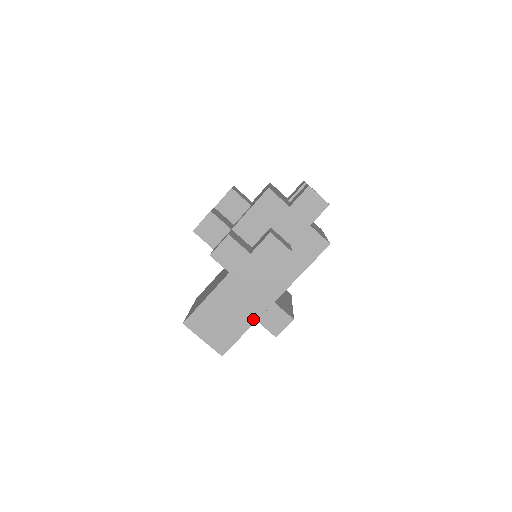
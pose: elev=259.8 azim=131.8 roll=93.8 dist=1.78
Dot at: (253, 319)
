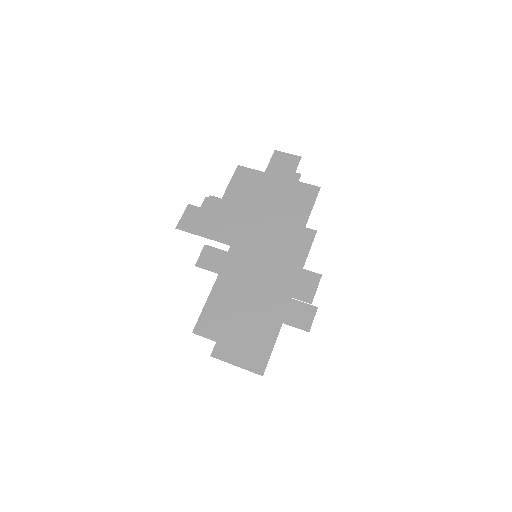
Dot at: (275, 293)
